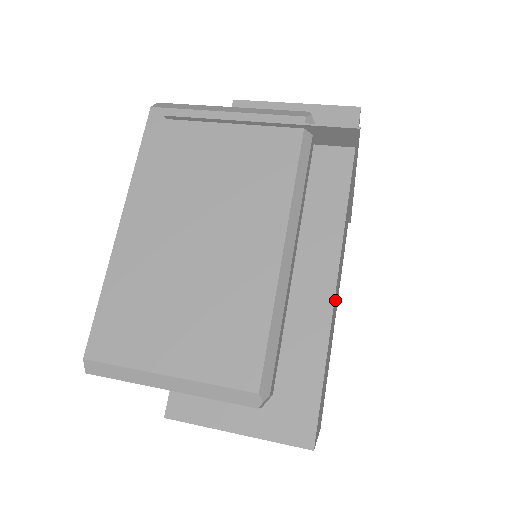
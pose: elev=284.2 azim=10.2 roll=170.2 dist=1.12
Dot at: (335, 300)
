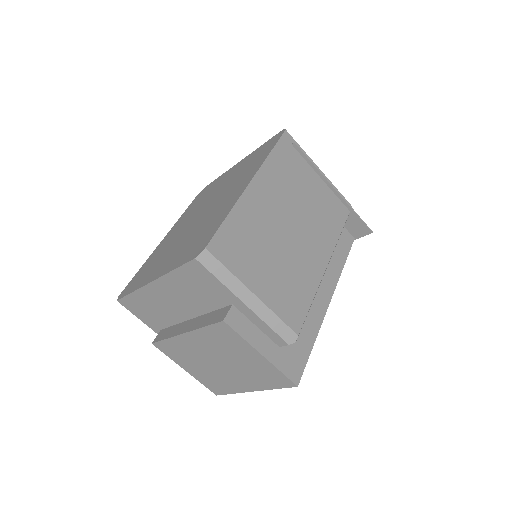
Dot at: occluded
